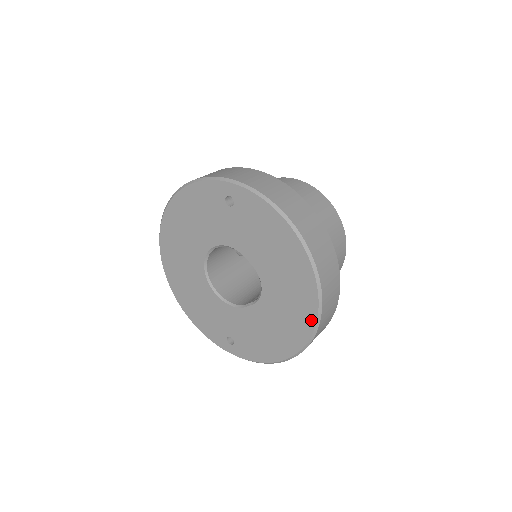
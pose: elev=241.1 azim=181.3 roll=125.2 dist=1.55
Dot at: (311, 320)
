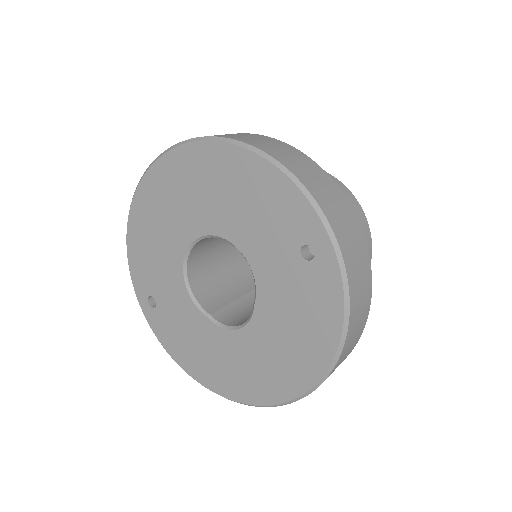
Dot at: (253, 399)
